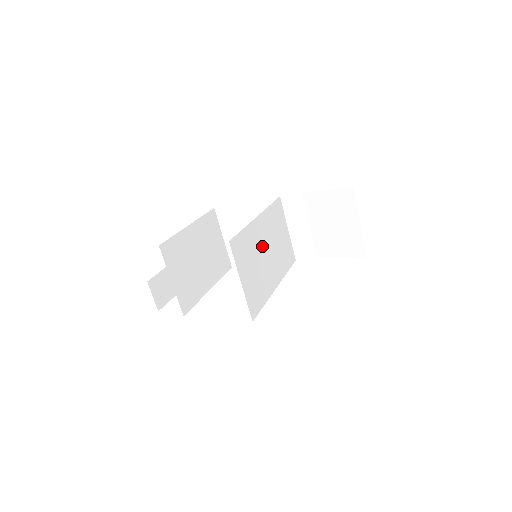
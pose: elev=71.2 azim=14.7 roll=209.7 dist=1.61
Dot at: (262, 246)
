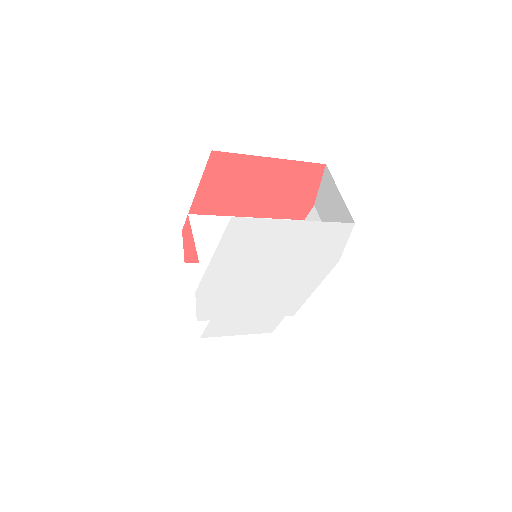
Dot at: occluded
